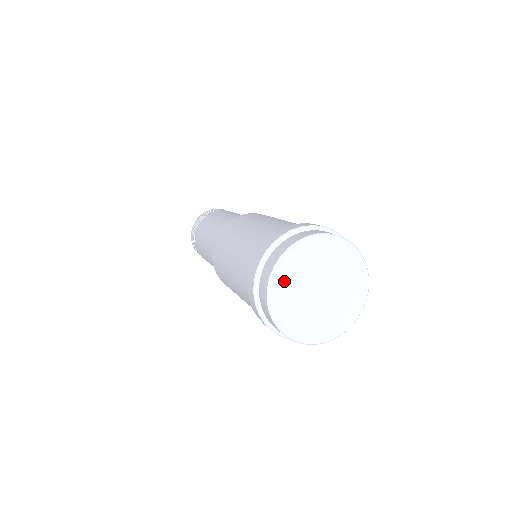
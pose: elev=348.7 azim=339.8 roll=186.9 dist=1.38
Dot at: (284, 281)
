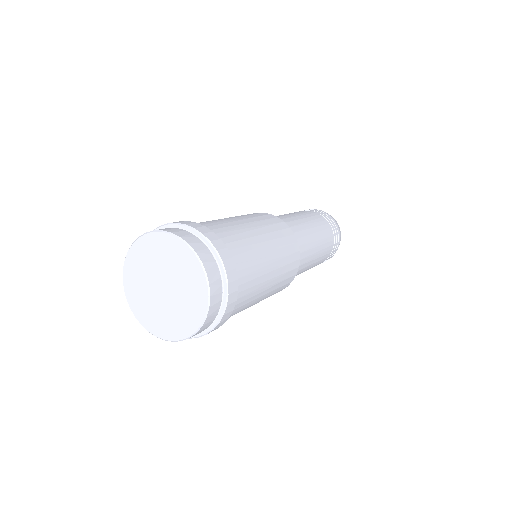
Dot at: (150, 247)
